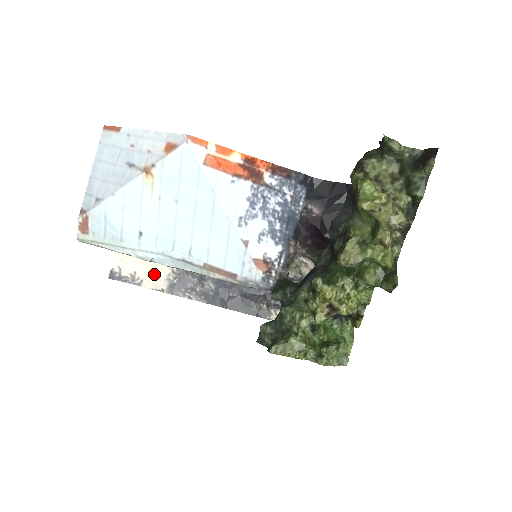
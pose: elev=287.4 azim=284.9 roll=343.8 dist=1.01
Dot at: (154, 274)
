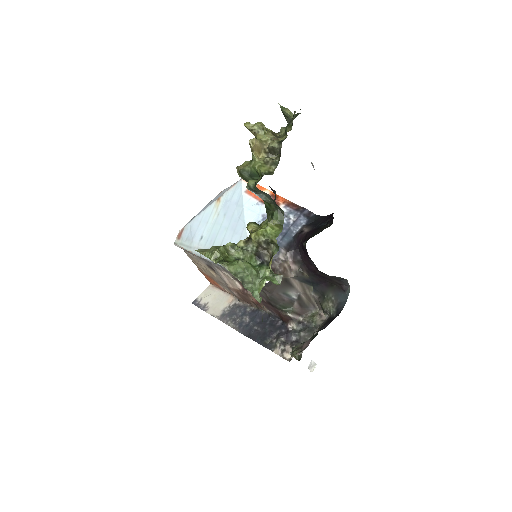
Dot at: (218, 306)
